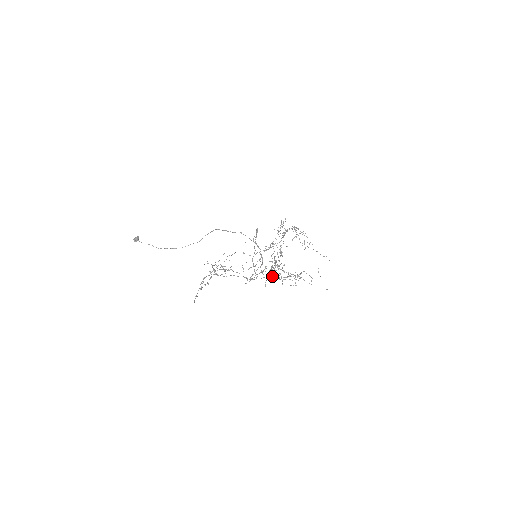
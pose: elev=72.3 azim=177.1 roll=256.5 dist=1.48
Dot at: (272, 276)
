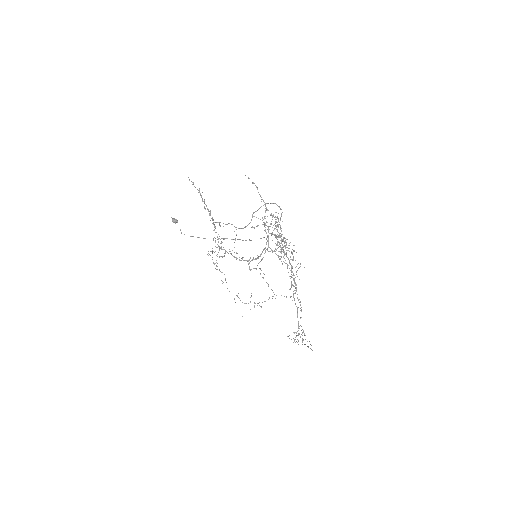
Dot at: (264, 224)
